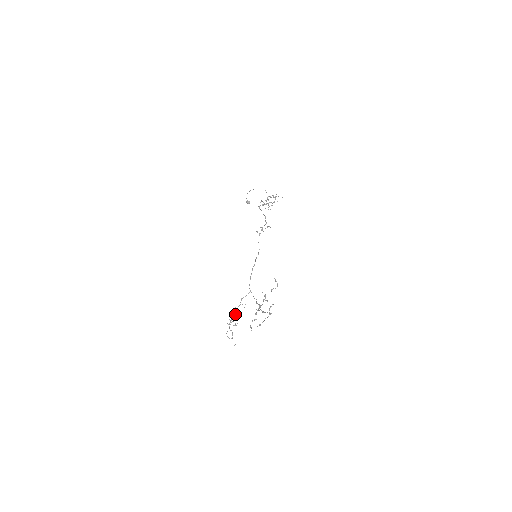
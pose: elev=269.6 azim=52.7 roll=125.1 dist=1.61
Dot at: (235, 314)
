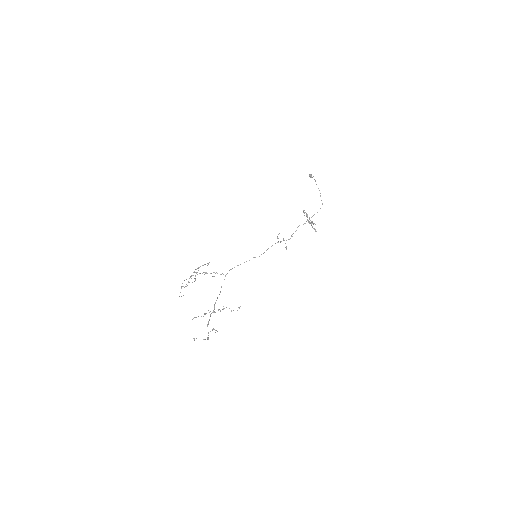
Dot at: occluded
